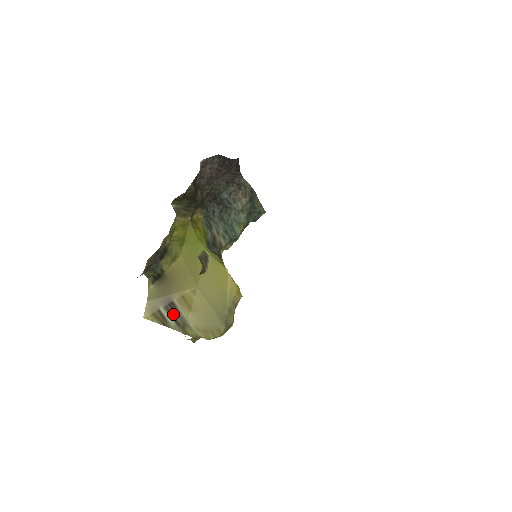
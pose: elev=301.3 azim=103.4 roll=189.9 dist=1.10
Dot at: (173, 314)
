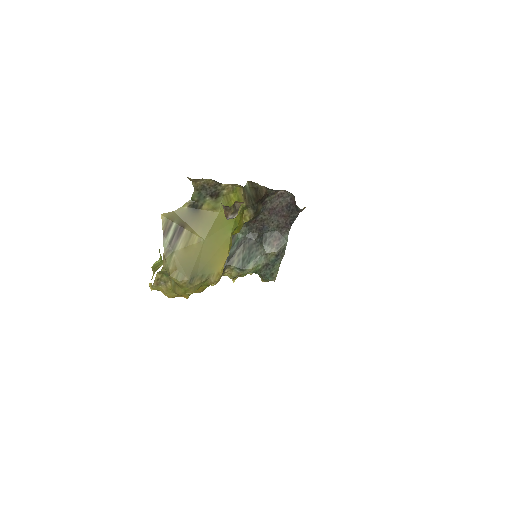
Dot at: (175, 235)
